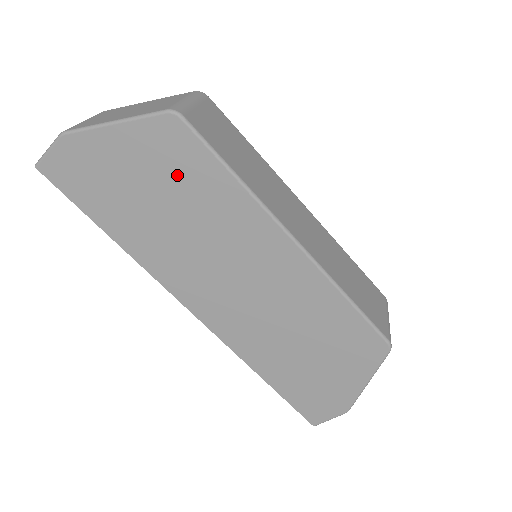
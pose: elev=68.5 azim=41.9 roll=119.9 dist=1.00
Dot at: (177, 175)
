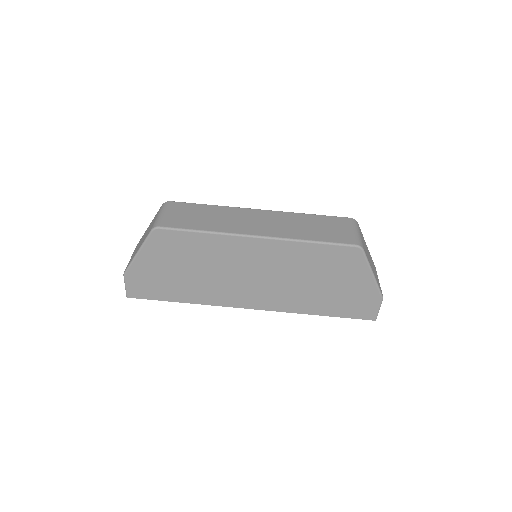
Dot at: (181, 252)
